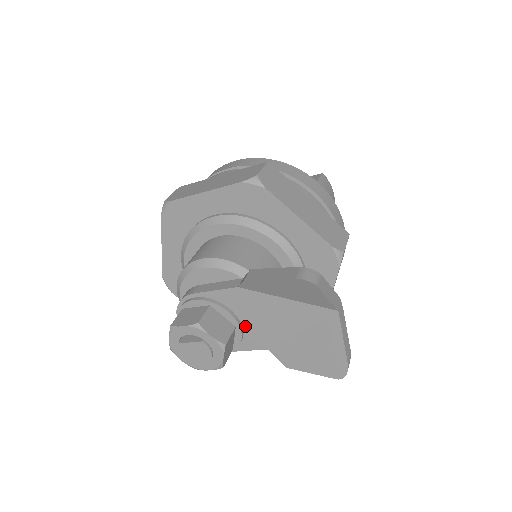
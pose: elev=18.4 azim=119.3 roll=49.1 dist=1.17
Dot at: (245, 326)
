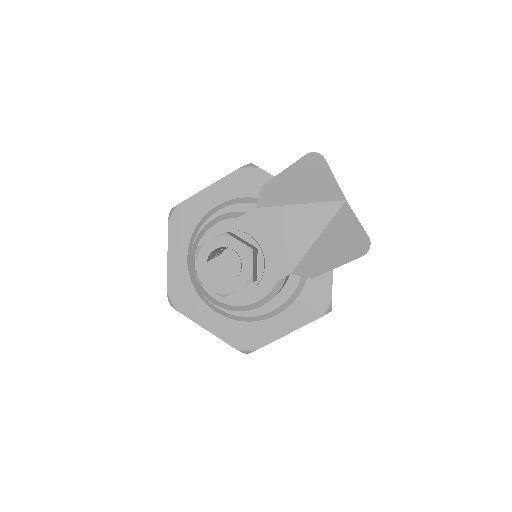
Dot at: (265, 252)
